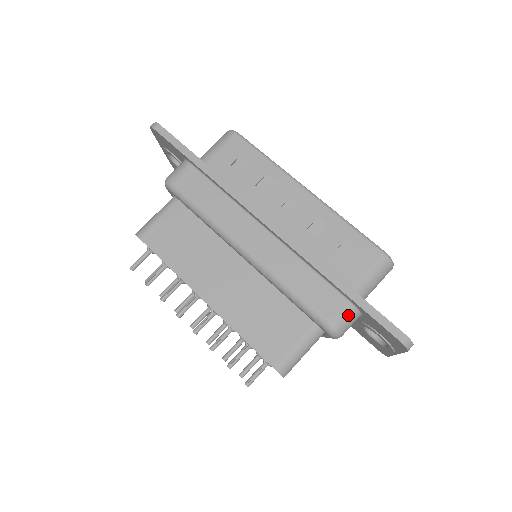
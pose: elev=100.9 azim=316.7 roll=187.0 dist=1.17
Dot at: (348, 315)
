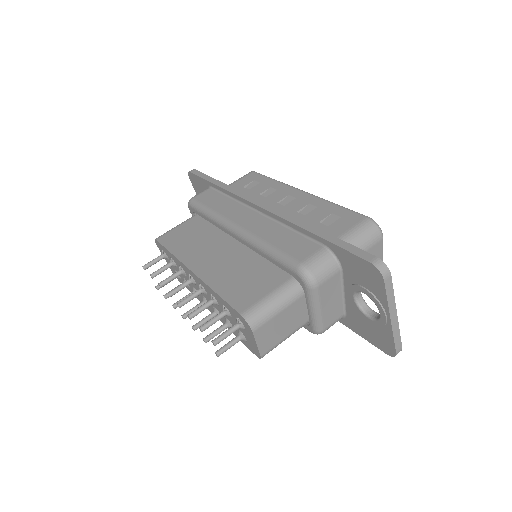
Dot at: (322, 258)
